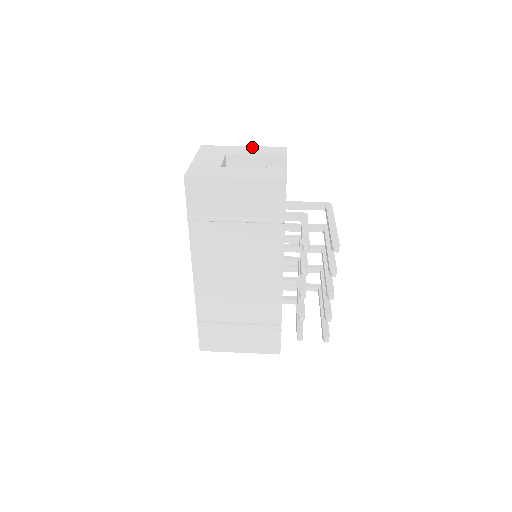
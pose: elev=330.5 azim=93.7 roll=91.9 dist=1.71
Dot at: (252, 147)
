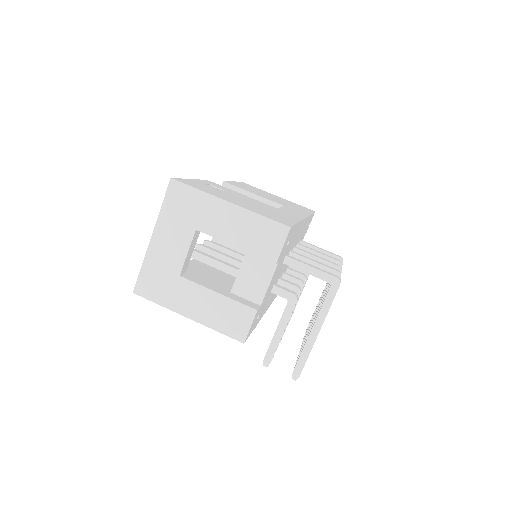
Dot at: (239, 213)
